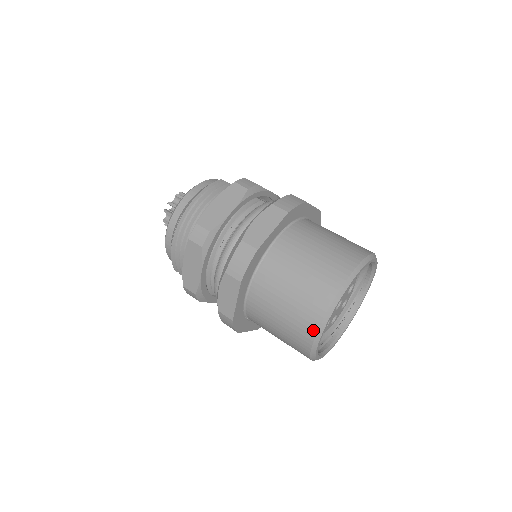
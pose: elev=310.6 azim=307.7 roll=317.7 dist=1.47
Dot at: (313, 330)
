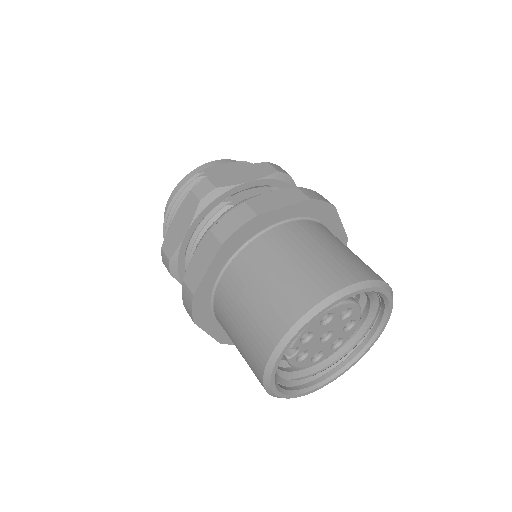
Dot at: occluded
